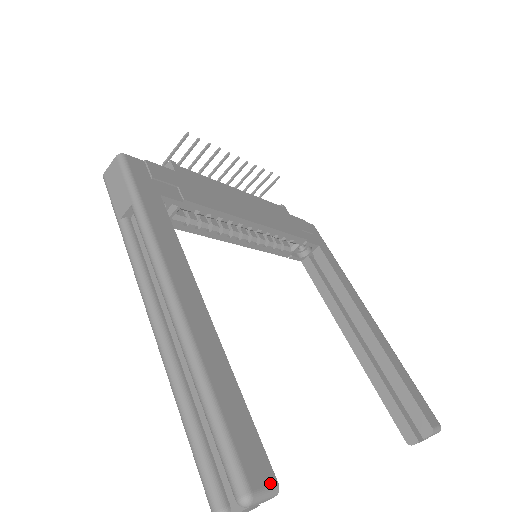
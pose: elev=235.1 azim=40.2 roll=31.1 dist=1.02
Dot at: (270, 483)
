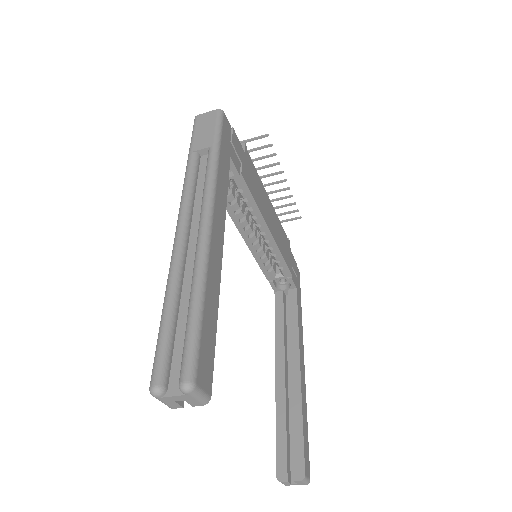
Dot at: (207, 391)
